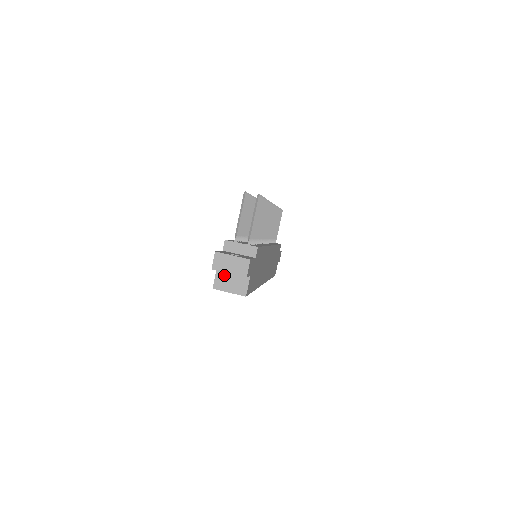
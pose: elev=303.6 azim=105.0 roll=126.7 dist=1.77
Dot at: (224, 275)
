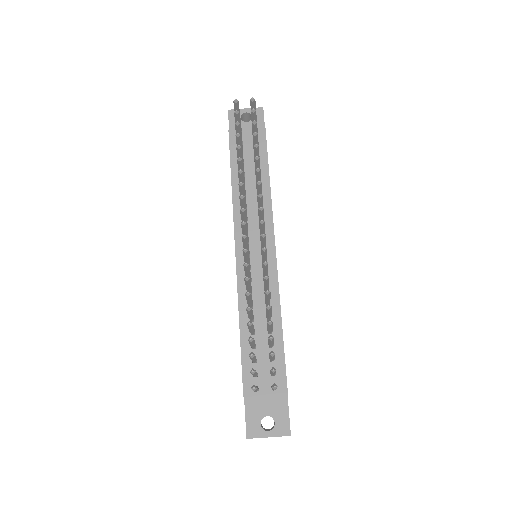
Dot at: occluded
